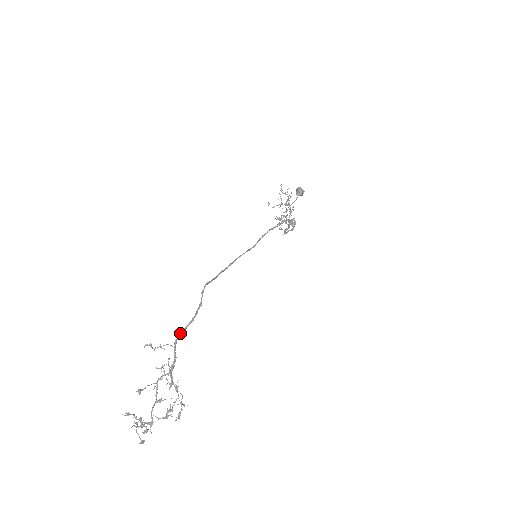
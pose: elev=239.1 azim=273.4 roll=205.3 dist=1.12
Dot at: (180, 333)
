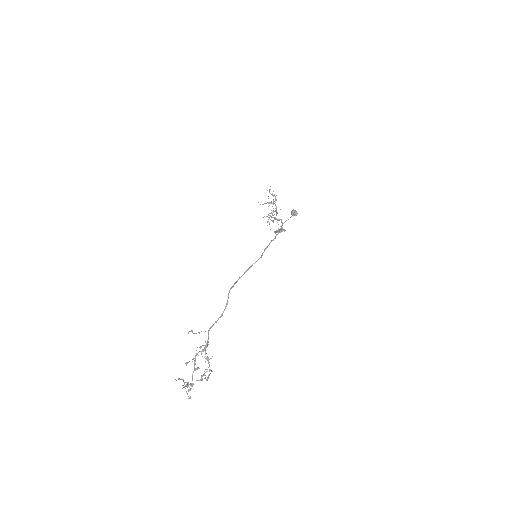
Dot at: (213, 324)
